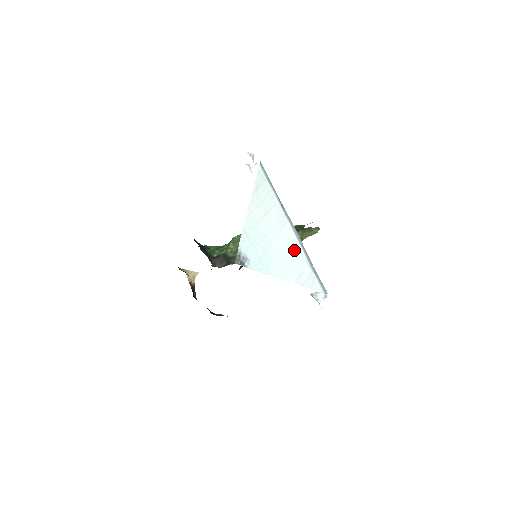
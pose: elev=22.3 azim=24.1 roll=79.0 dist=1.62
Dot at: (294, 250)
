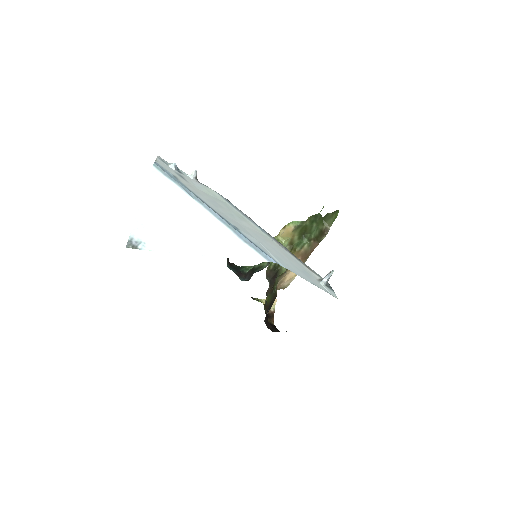
Dot at: (209, 226)
